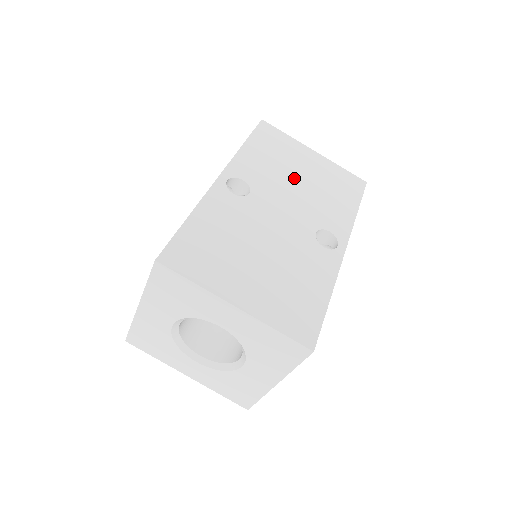
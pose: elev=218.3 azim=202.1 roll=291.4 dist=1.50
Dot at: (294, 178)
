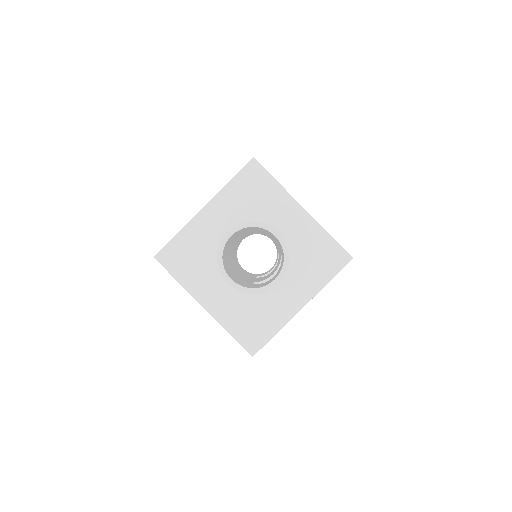
Dot at: occluded
